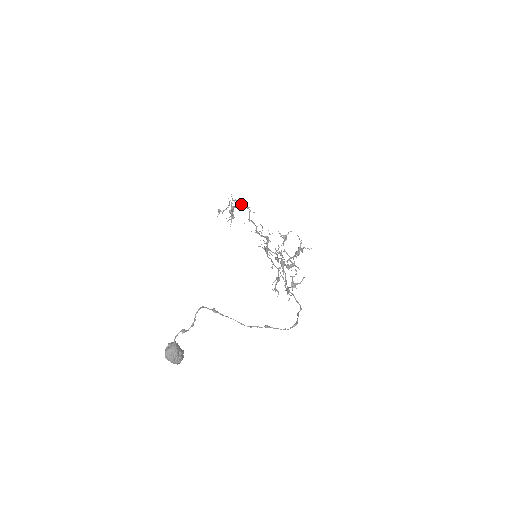
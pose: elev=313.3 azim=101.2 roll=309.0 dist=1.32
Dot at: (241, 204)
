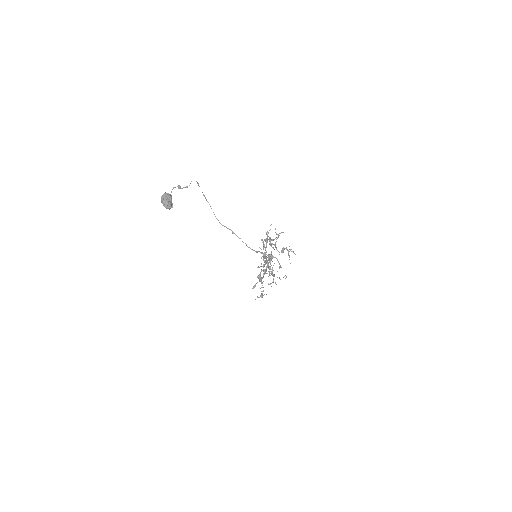
Dot at: occluded
